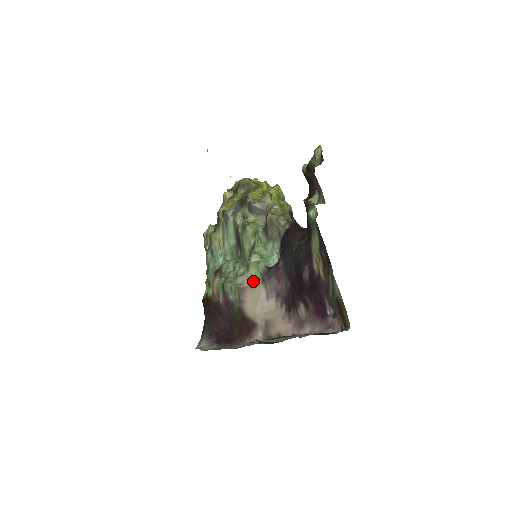
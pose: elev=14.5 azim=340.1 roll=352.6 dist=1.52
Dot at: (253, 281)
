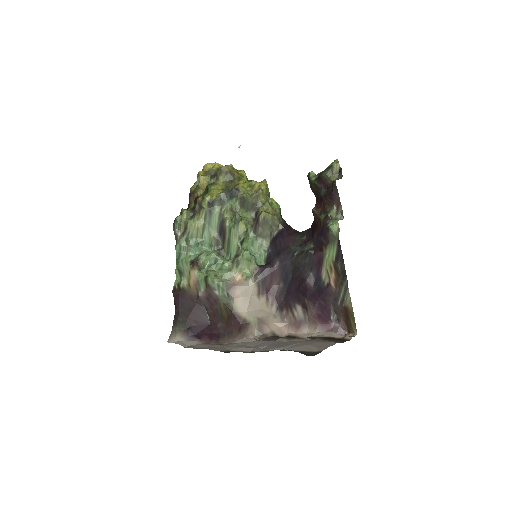
Dot at: (243, 278)
